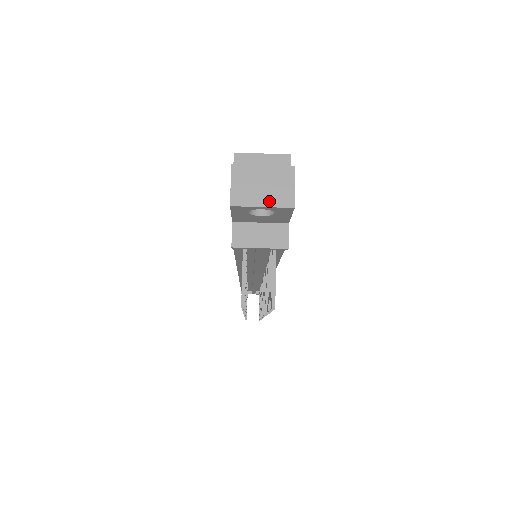
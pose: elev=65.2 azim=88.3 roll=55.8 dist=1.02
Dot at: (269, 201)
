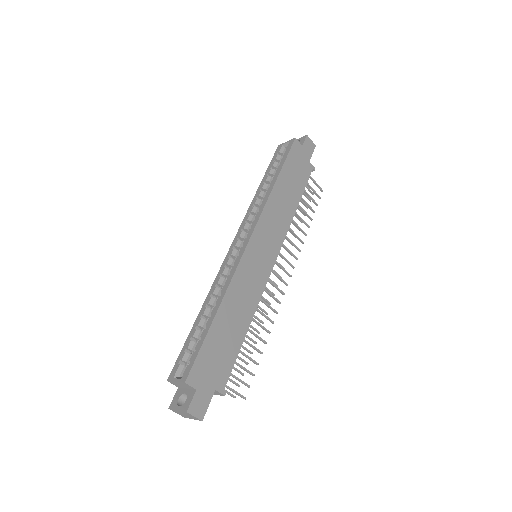
Dot at: (193, 418)
